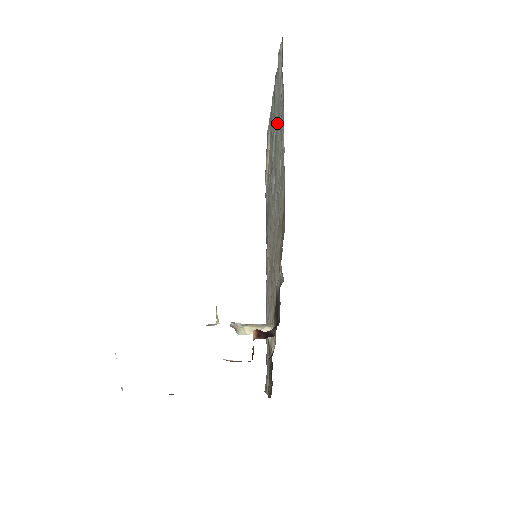
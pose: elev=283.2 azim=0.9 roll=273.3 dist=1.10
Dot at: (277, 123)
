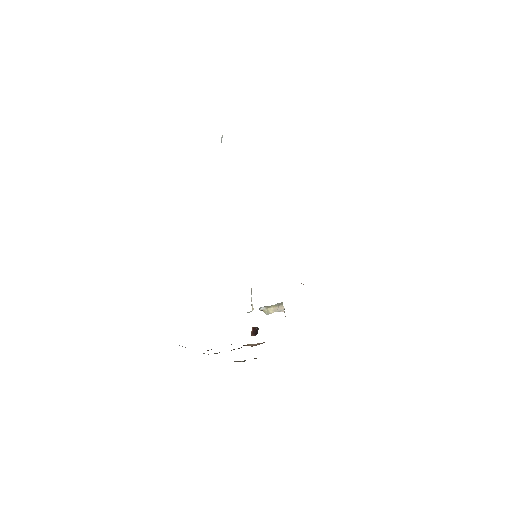
Dot at: occluded
